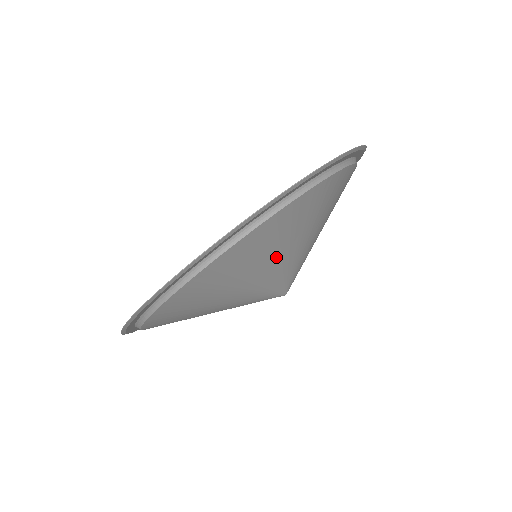
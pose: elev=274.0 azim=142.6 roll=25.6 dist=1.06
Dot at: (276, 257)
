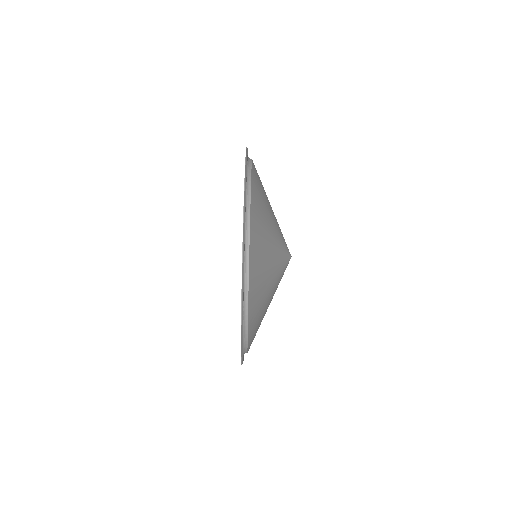
Dot at: (269, 228)
